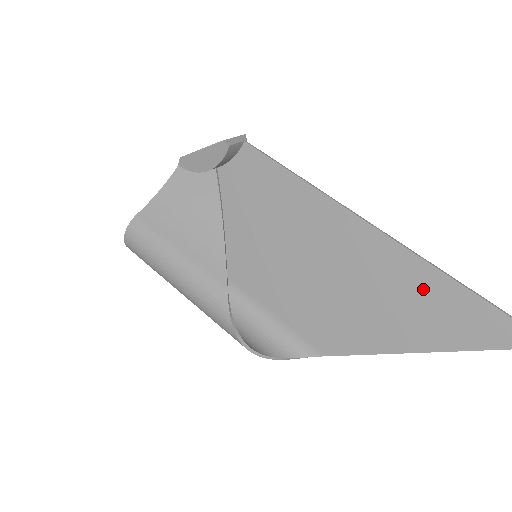
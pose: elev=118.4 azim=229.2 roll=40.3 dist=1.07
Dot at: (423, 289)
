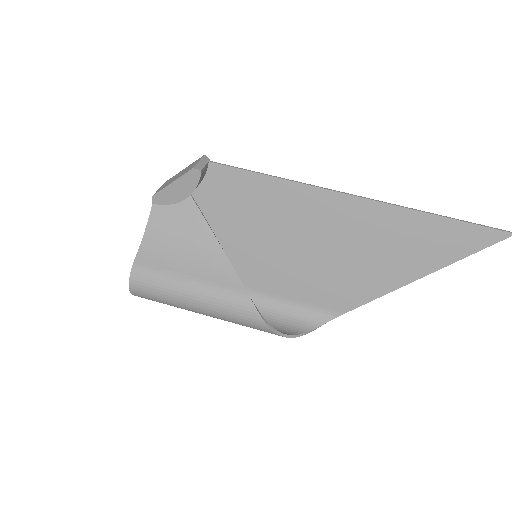
Dot at: (405, 229)
